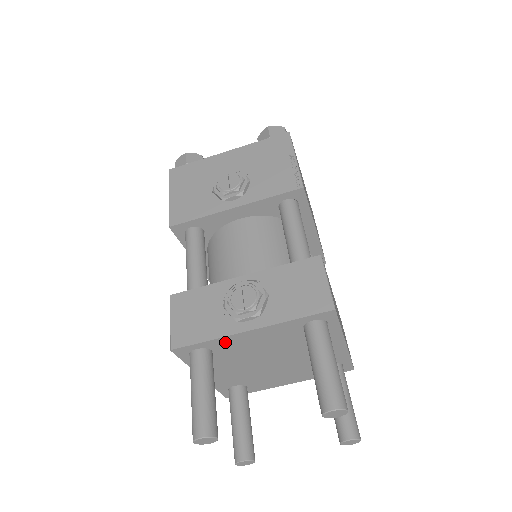
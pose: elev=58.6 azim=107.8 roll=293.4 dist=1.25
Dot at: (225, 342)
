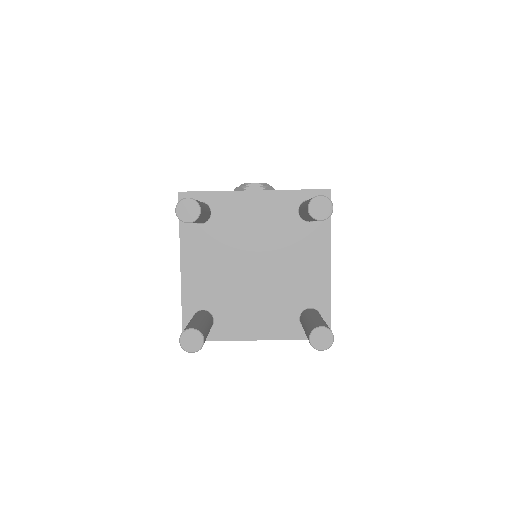
Dot at: (227, 202)
